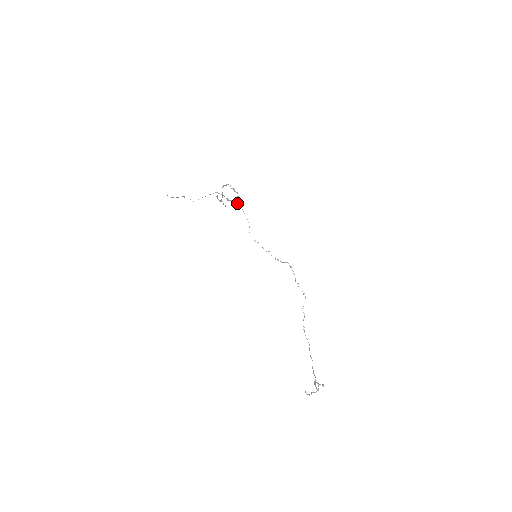
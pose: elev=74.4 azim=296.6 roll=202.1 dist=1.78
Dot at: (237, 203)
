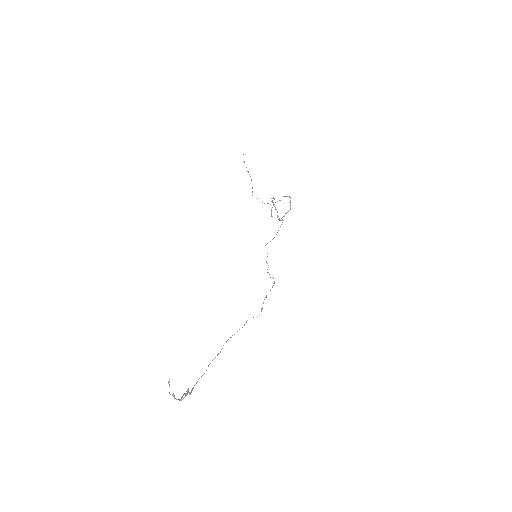
Dot at: (283, 216)
